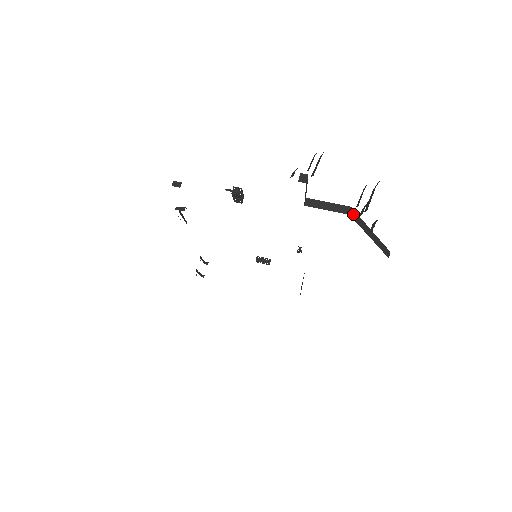
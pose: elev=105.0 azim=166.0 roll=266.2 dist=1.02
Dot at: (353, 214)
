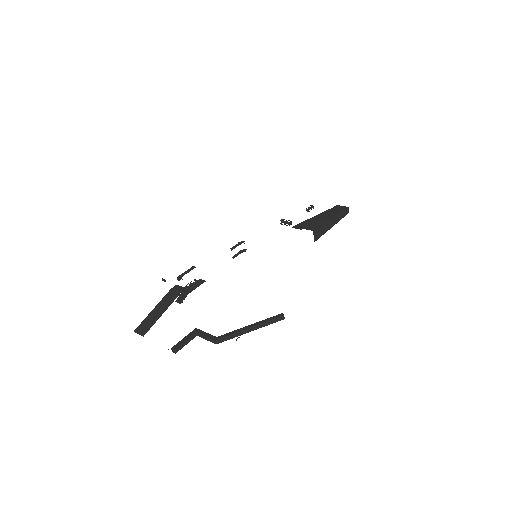
Dot at: (220, 340)
